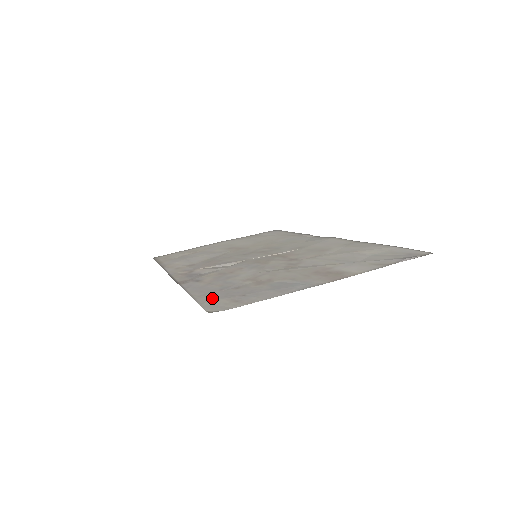
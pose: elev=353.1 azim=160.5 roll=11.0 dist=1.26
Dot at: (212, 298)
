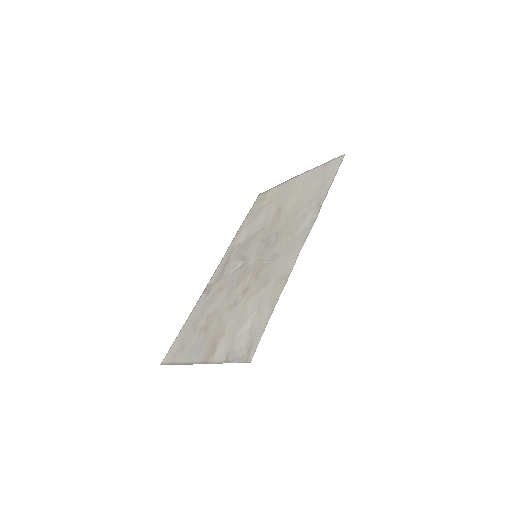
Dot at: (180, 339)
